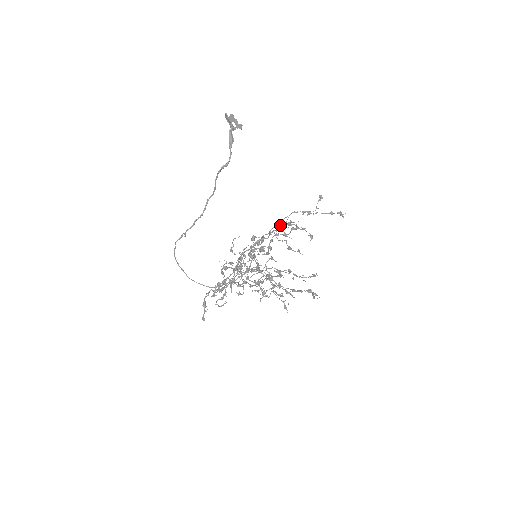
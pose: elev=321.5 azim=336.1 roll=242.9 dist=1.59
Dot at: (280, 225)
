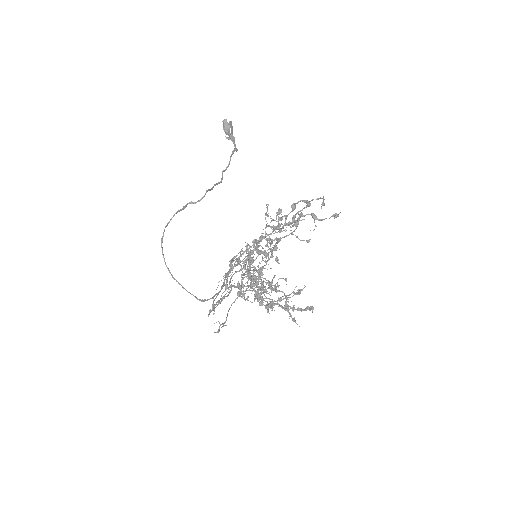
Dot at: (257, 240)
